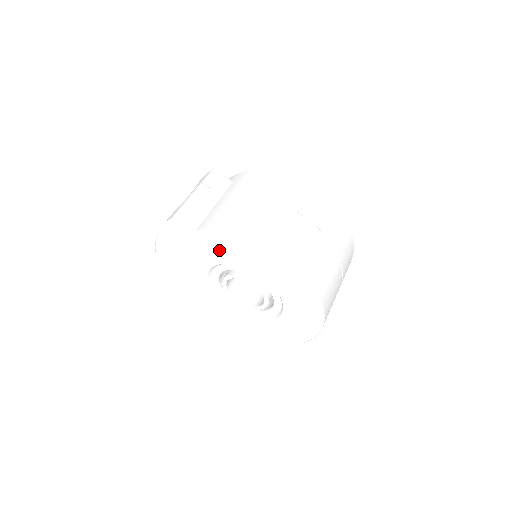
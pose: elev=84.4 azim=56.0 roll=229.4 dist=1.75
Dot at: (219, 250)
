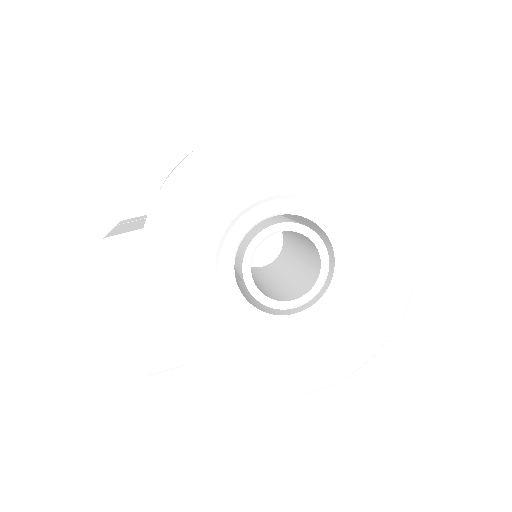
Dot at: (195, 220)
